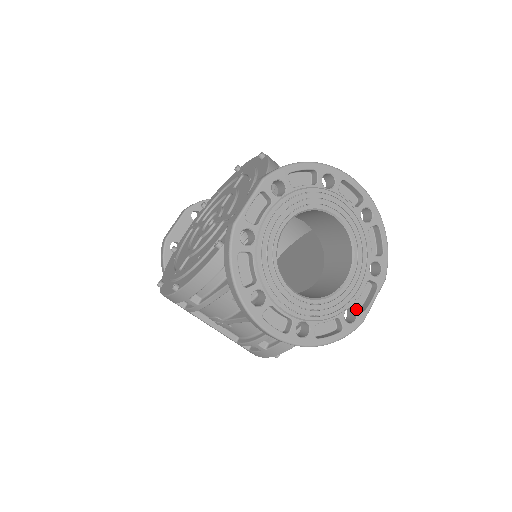
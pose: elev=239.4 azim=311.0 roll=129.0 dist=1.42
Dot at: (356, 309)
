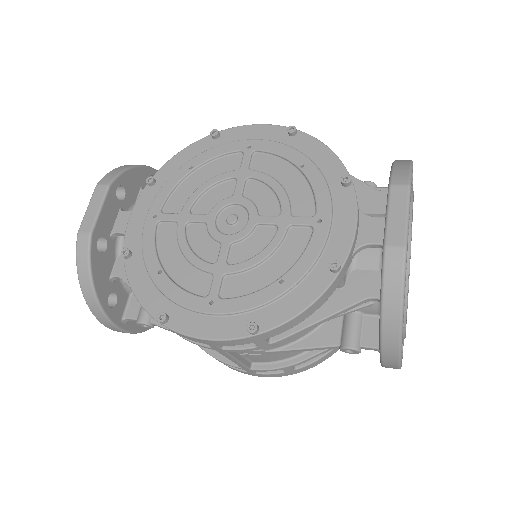
Dot at: occluded
